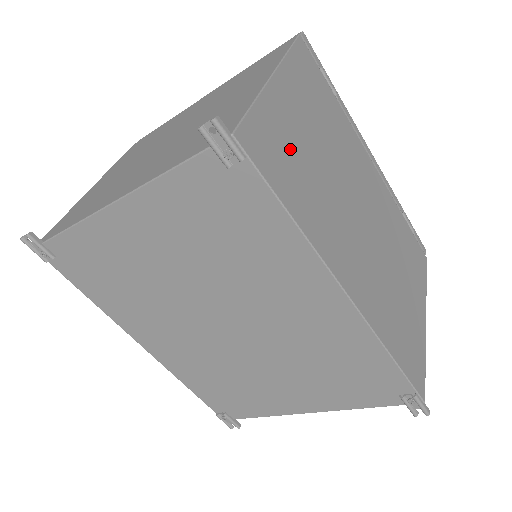
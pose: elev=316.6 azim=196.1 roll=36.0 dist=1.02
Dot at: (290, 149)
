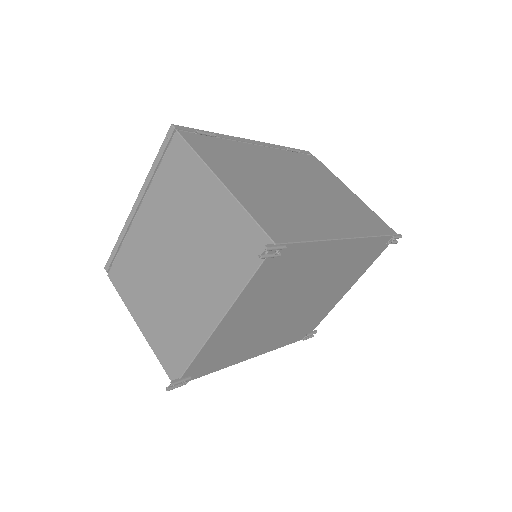
Dot at: (271, 209)
